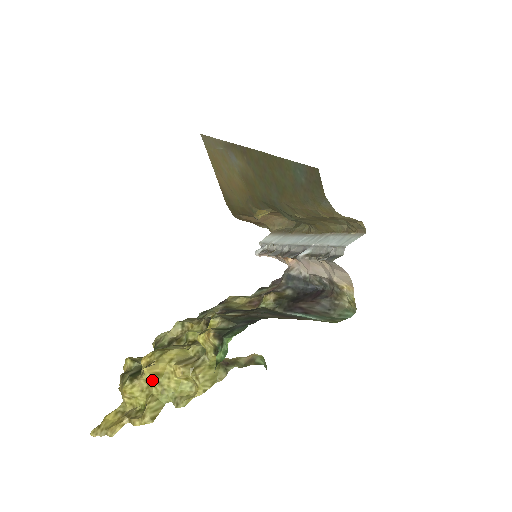
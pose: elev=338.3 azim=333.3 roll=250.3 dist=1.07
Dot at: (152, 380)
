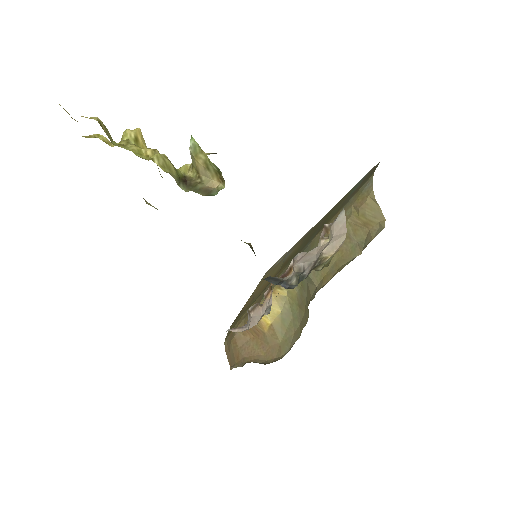
Dot at: (127, 139)
